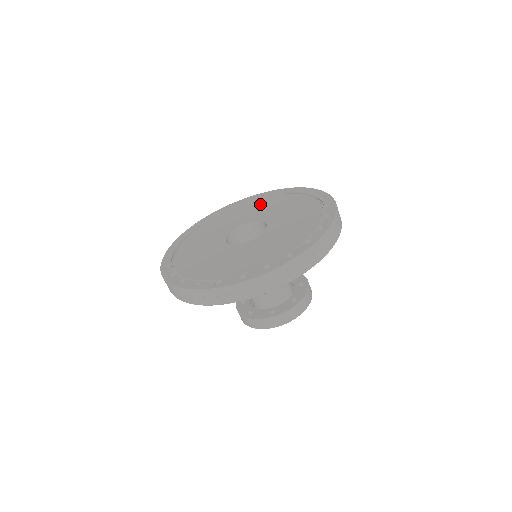
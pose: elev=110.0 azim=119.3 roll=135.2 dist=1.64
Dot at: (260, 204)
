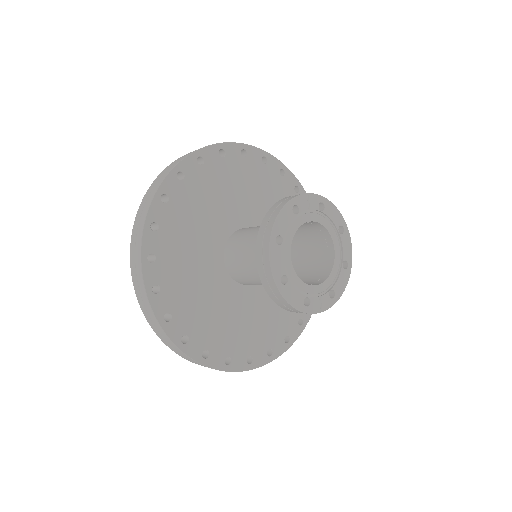
Dot at: occluded
